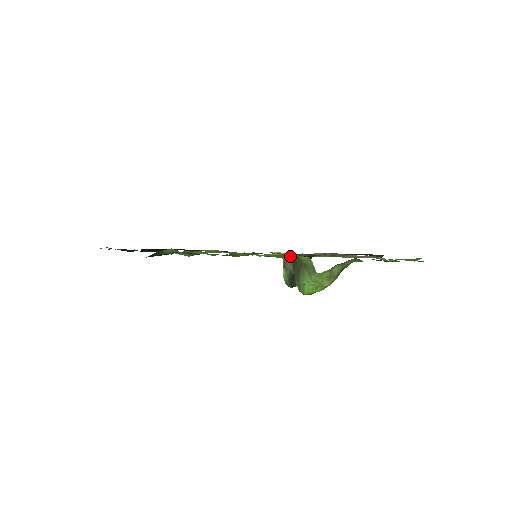
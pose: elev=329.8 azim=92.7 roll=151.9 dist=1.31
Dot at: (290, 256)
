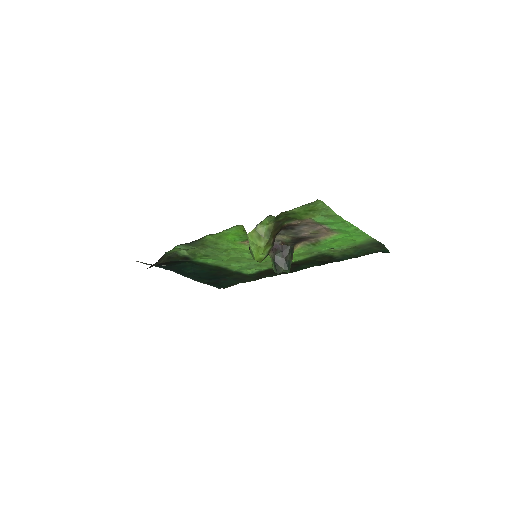
Dot at: (243, 233)
